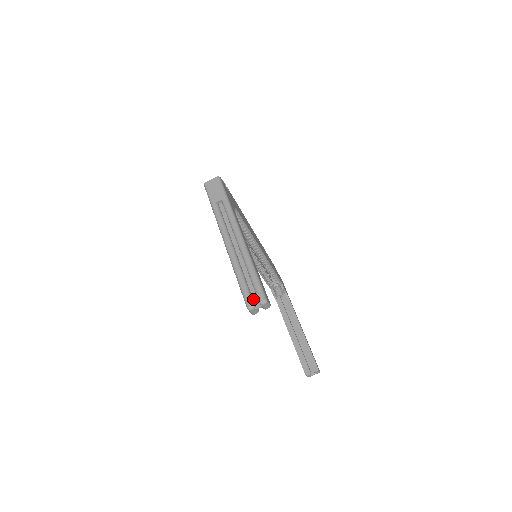
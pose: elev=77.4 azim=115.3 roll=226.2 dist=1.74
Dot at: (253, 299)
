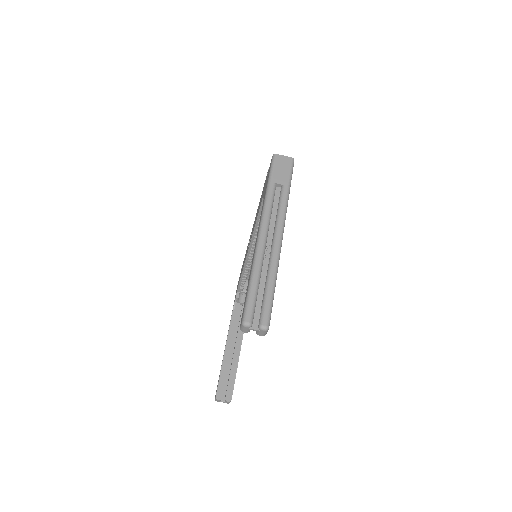
Dot at: (254, 316)
